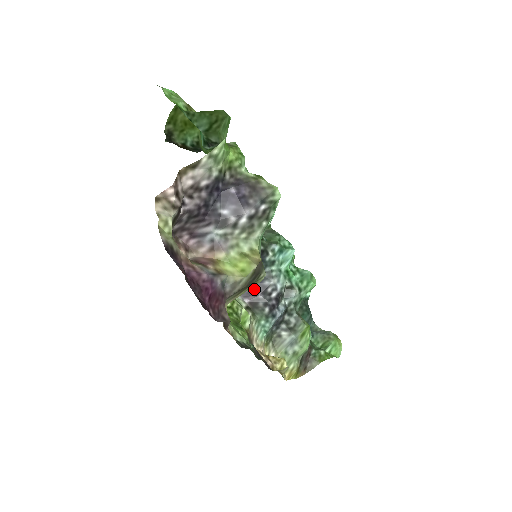
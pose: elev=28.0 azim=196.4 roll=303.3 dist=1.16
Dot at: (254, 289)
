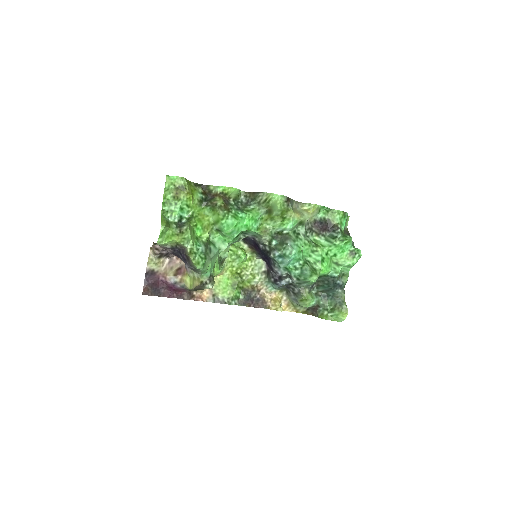
Dot at: (269, 265)
